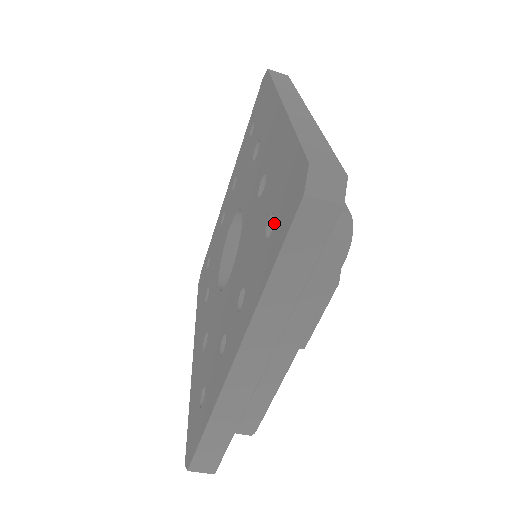
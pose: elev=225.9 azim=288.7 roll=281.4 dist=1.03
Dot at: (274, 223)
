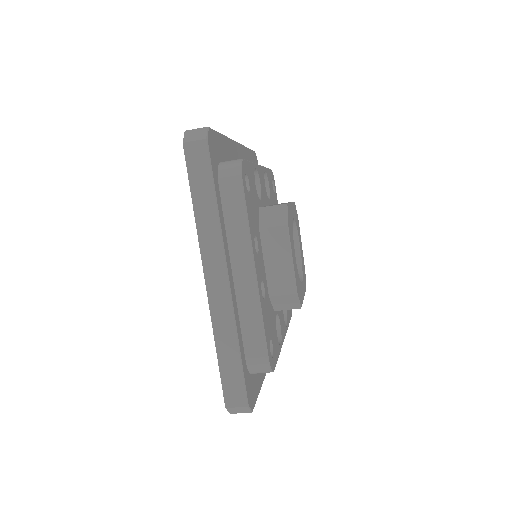
Dot at: occluded
